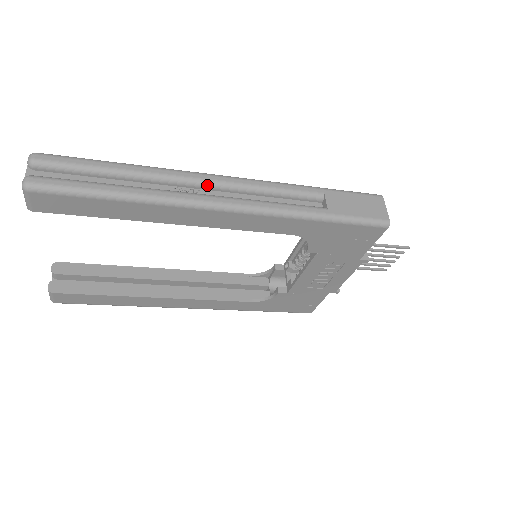
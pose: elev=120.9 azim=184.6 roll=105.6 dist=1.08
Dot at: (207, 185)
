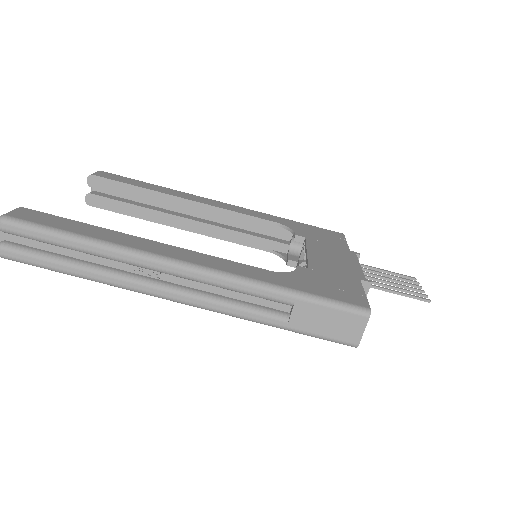
Dot at: (165, 273)
